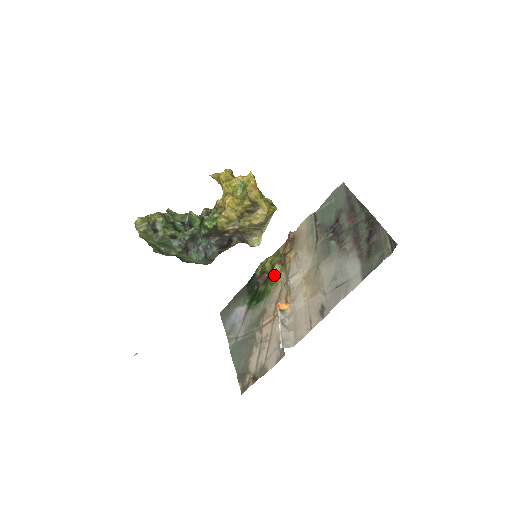
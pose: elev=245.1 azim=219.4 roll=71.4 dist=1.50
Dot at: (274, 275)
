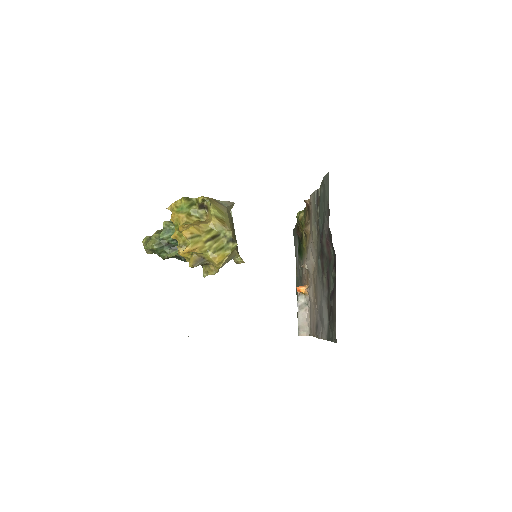
Dot at: (303, 240)
